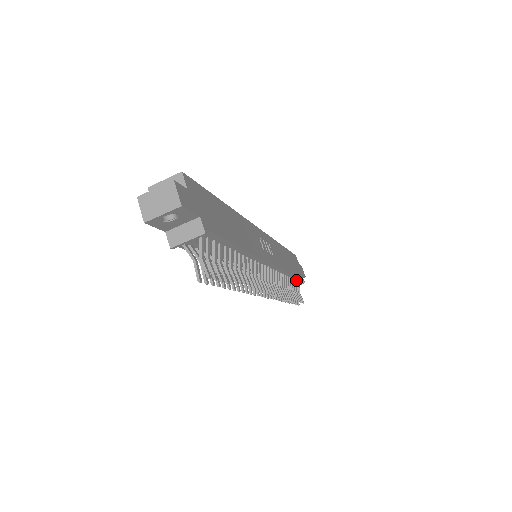
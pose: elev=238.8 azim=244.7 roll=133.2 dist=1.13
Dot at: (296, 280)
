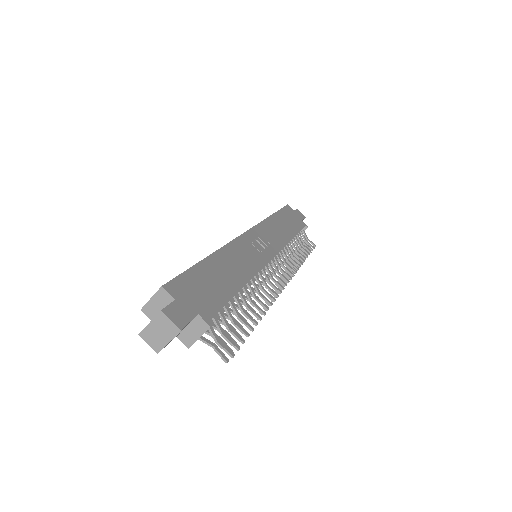
Dot at: occluded
